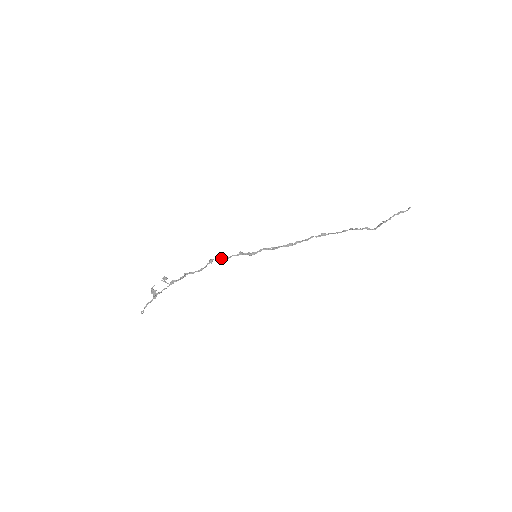
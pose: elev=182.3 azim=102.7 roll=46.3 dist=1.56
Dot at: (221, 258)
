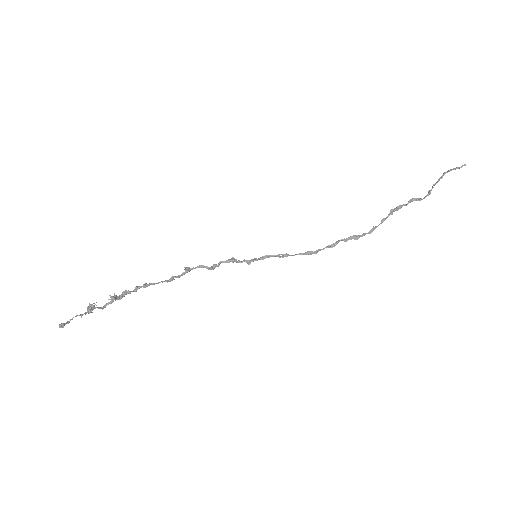
Dot at: (203, 266)
